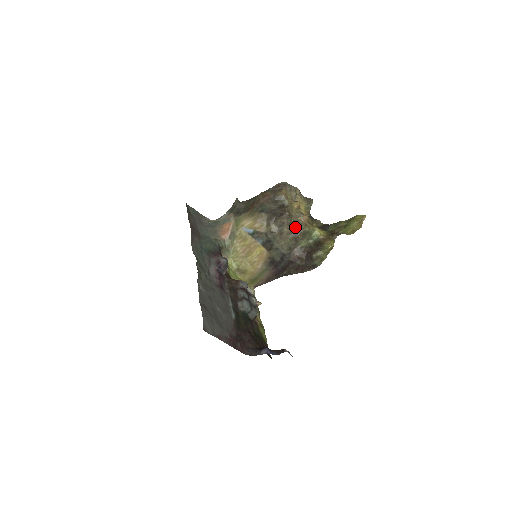
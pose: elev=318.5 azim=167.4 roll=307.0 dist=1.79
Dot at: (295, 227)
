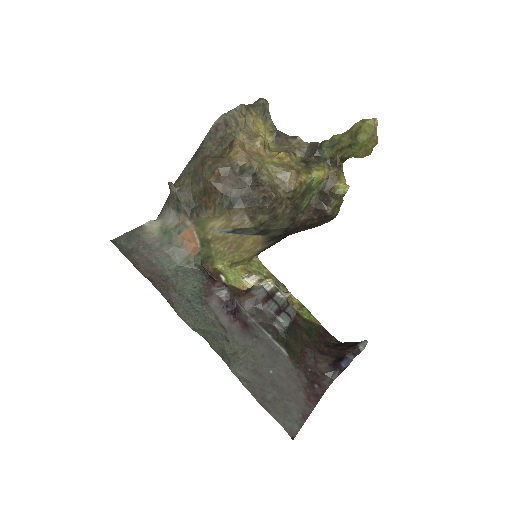
Dot at: (289, 198)
